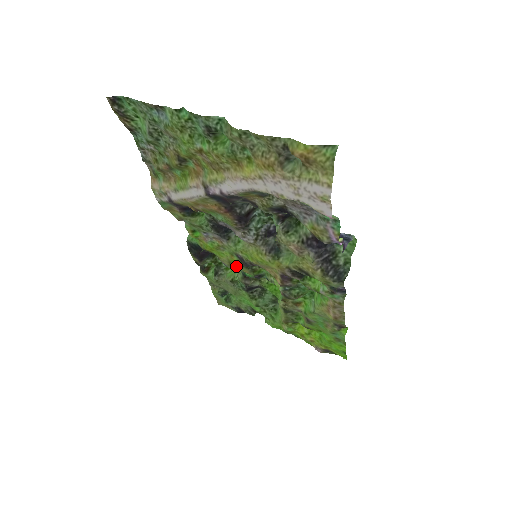
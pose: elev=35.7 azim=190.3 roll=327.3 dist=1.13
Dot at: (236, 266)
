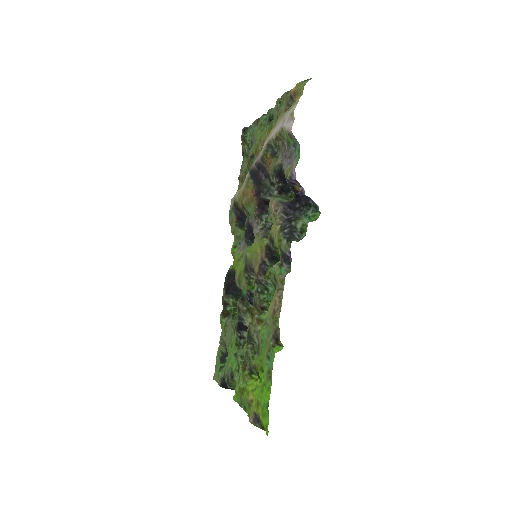
Dot at: (242, 282)
